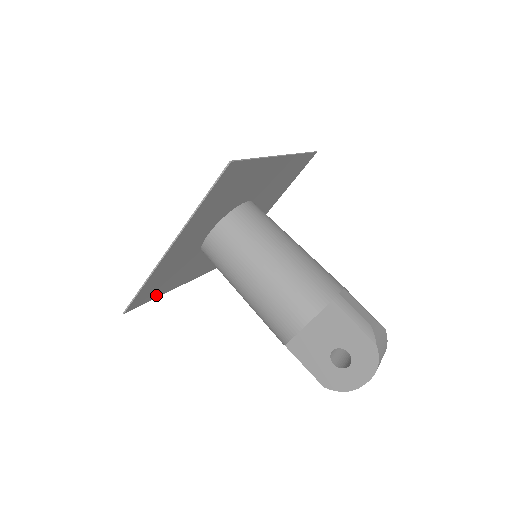
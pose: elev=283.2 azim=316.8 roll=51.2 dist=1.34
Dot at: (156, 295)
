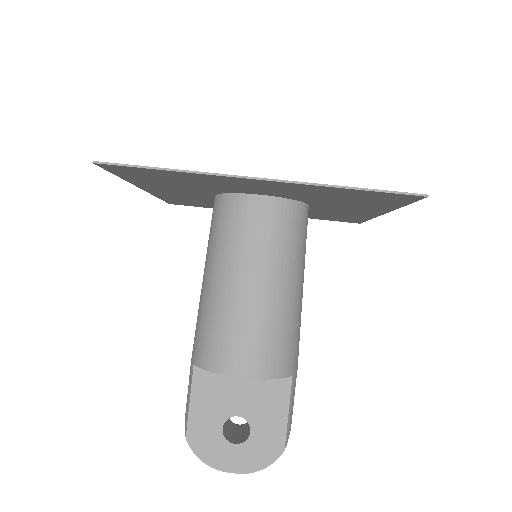
Dot at: (128, 177)
